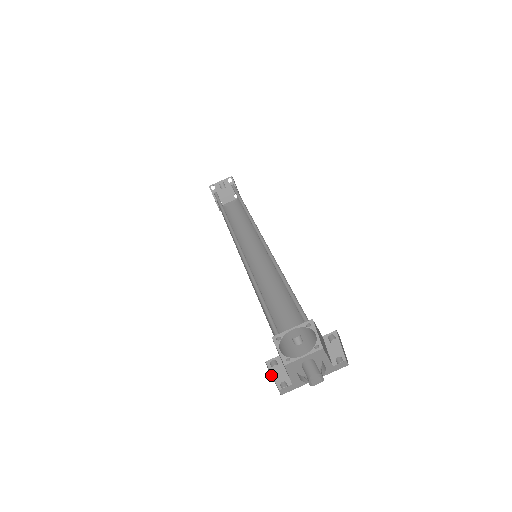
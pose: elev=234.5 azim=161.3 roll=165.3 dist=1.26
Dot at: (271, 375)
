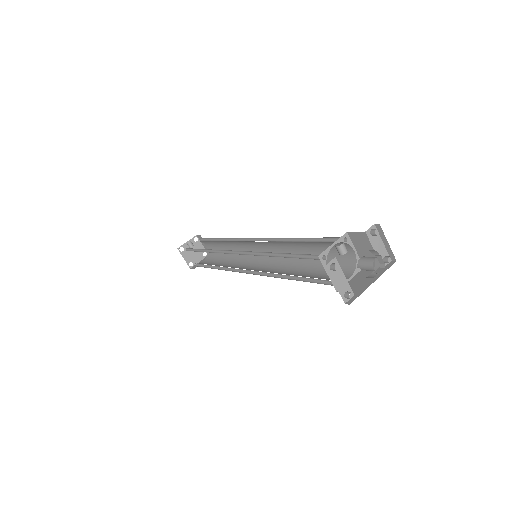
Dot at: (335, 280)
